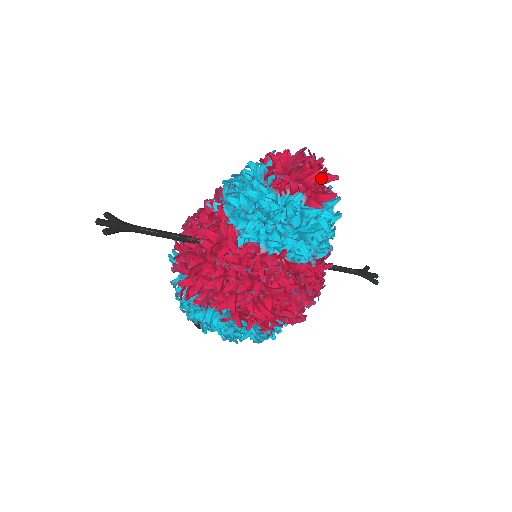
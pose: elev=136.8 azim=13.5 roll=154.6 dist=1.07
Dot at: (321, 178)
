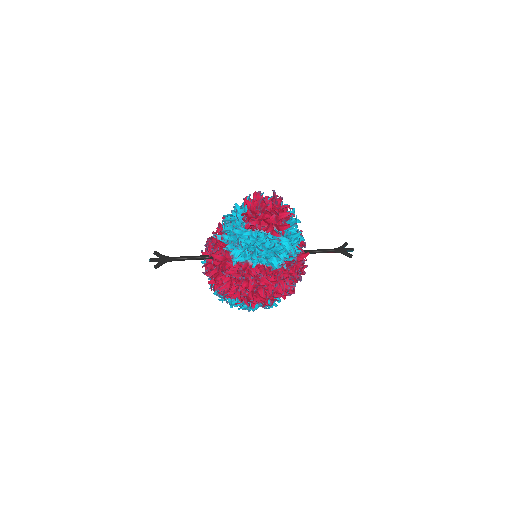
Dot at: (279, 215)
